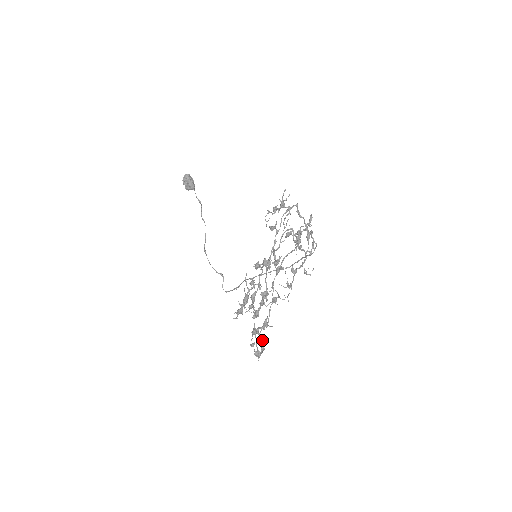
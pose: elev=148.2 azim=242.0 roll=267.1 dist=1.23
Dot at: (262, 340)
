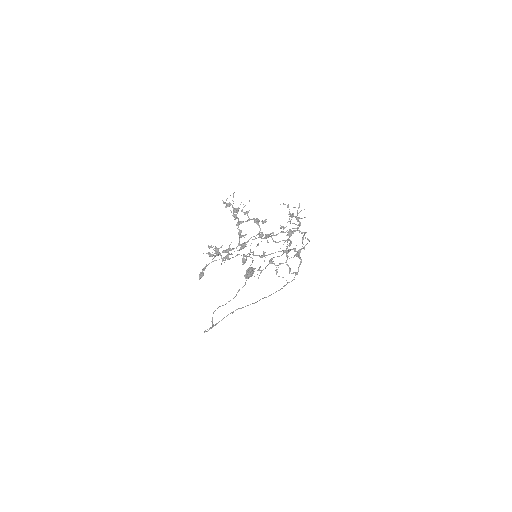
Dot at: (216, 255)
